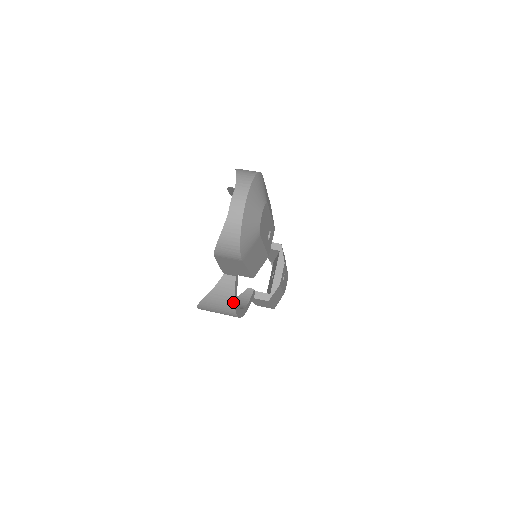
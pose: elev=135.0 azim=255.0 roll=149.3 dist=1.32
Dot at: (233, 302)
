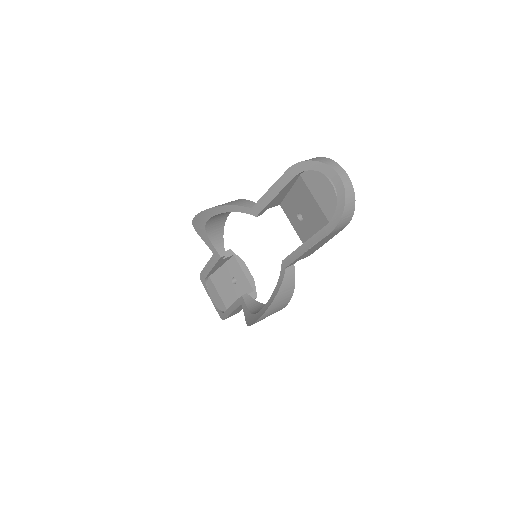
Dot at: (293, 290)
